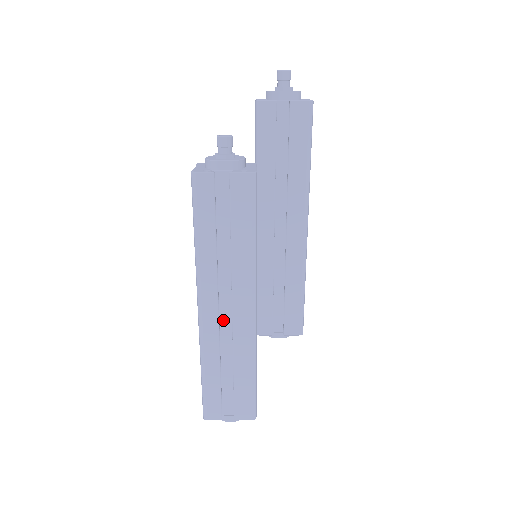
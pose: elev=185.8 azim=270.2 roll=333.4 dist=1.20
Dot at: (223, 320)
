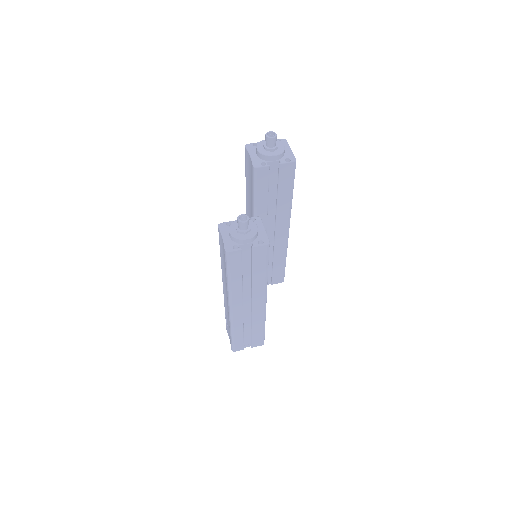
Dot at: (244, 308)
